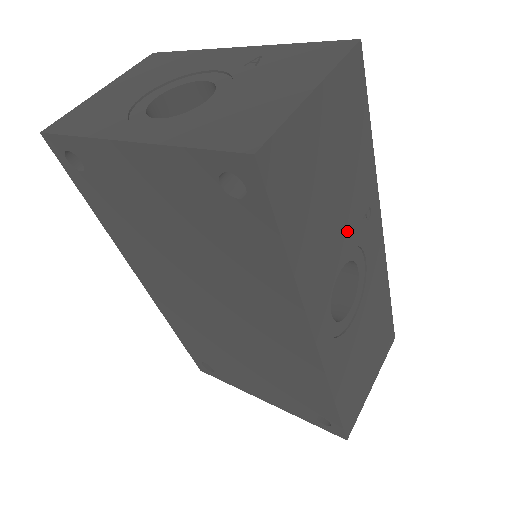
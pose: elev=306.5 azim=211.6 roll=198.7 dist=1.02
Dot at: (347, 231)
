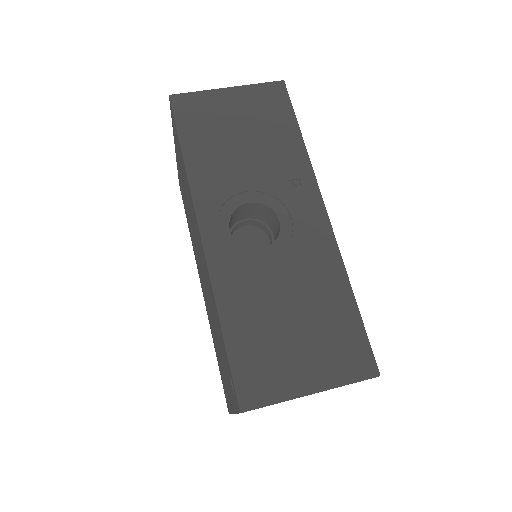
Dot at: (259, 177)
